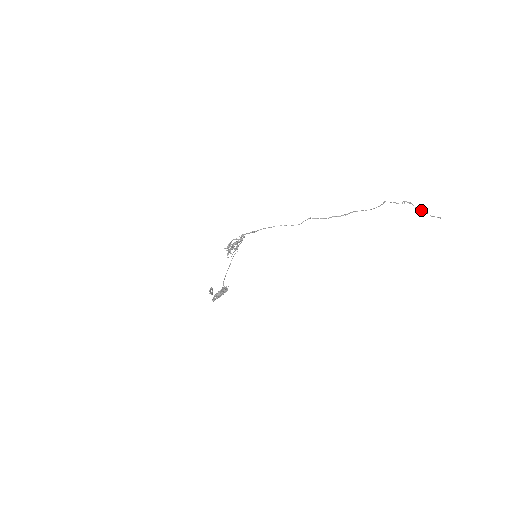
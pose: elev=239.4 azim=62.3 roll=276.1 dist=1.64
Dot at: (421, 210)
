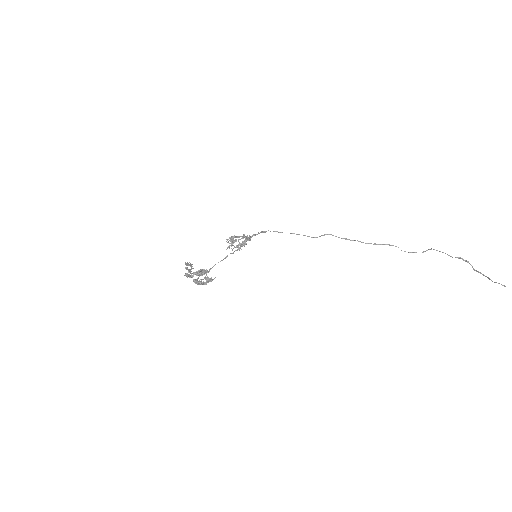
Dot at: occluded
